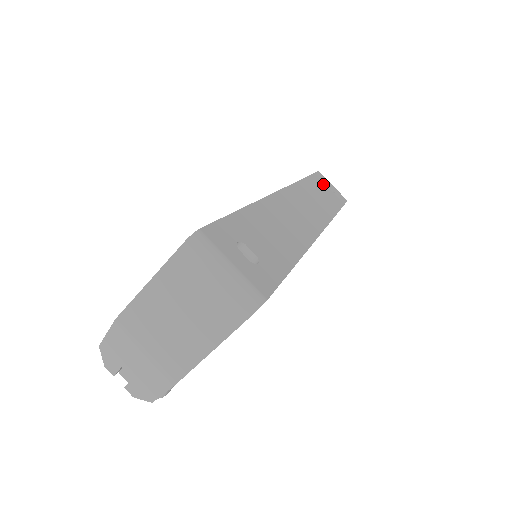
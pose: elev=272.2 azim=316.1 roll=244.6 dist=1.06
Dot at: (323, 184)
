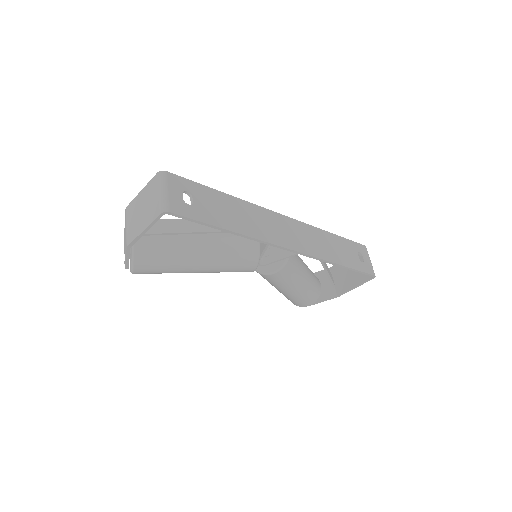
Dot at: (354, 250)
